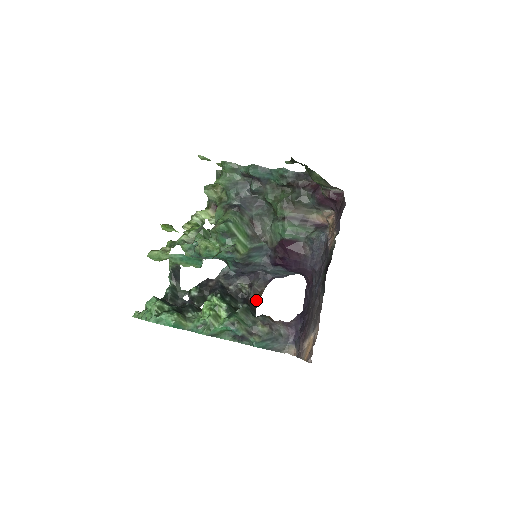
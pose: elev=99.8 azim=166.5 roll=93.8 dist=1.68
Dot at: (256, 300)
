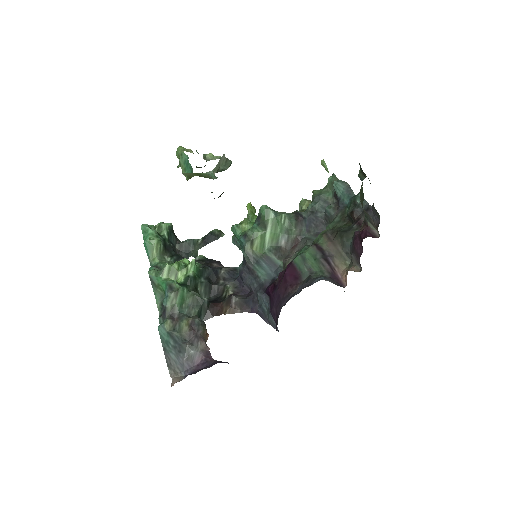
Dot at: (221, 311)
